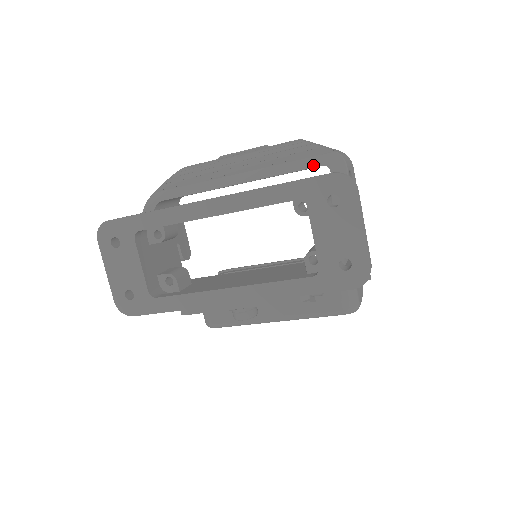
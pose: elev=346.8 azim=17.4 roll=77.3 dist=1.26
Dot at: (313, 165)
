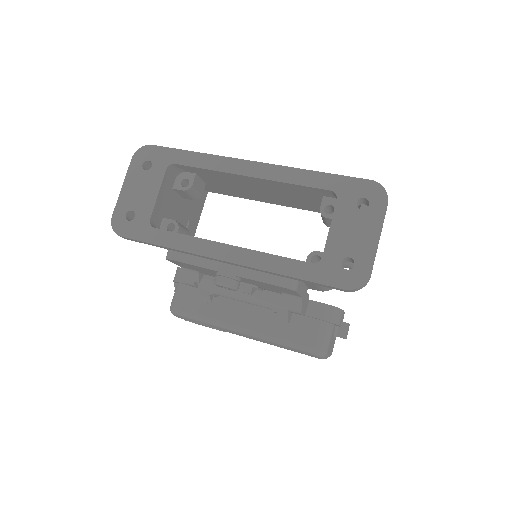
Dot at: occluded
